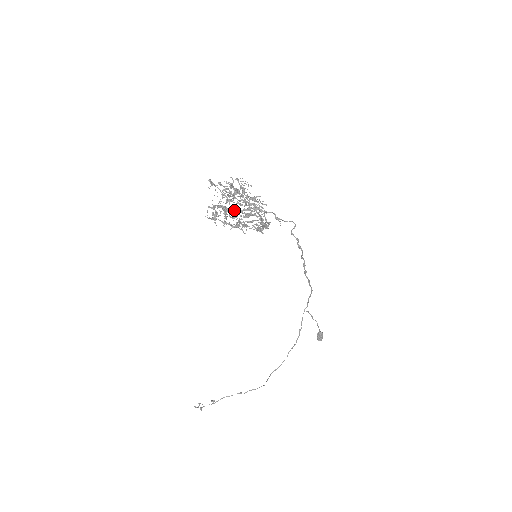
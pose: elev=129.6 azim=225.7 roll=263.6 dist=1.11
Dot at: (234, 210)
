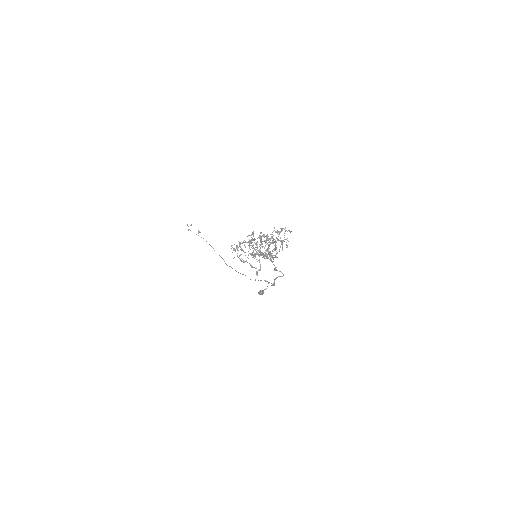
Dot at: occluded
